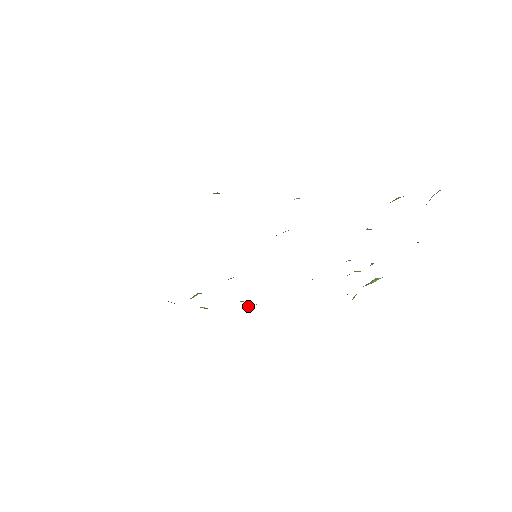
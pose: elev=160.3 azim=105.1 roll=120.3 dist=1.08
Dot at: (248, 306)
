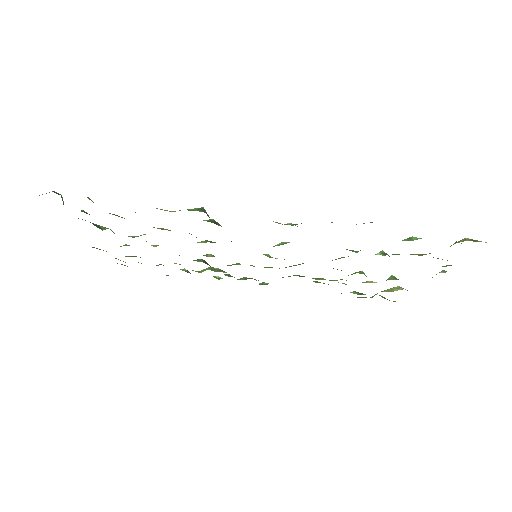
Dot at: (261, 283)
